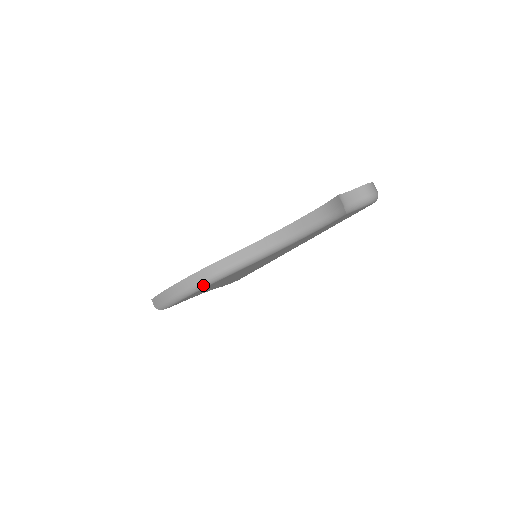
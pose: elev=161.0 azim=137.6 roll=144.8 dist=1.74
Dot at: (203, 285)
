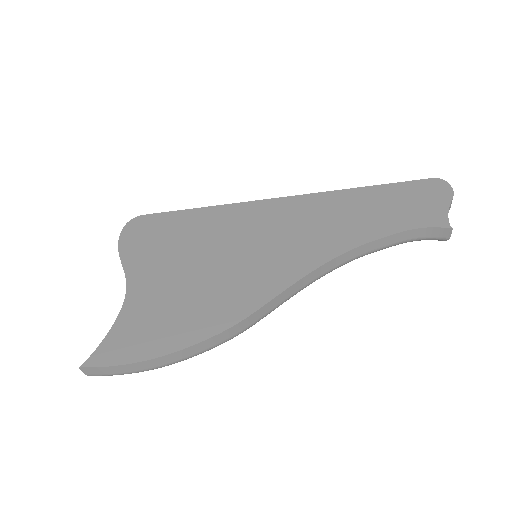
Dot at: (220, 344)
